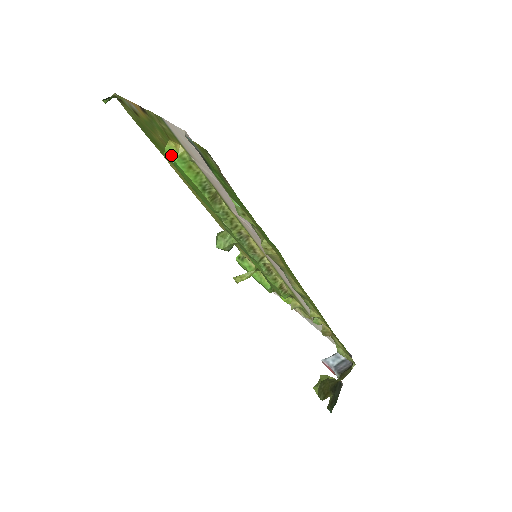
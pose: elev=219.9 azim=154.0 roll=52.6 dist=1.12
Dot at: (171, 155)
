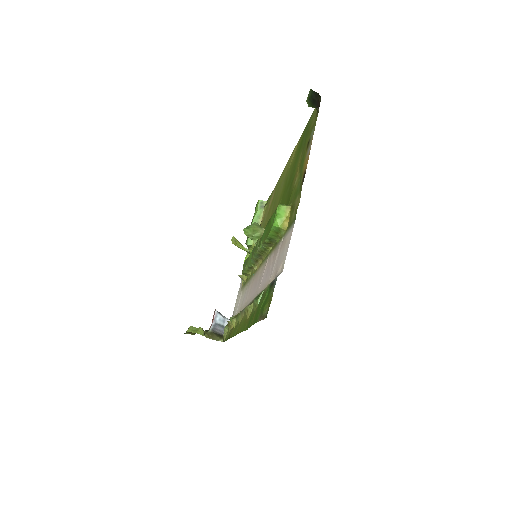
Dot at: (277, 220)
